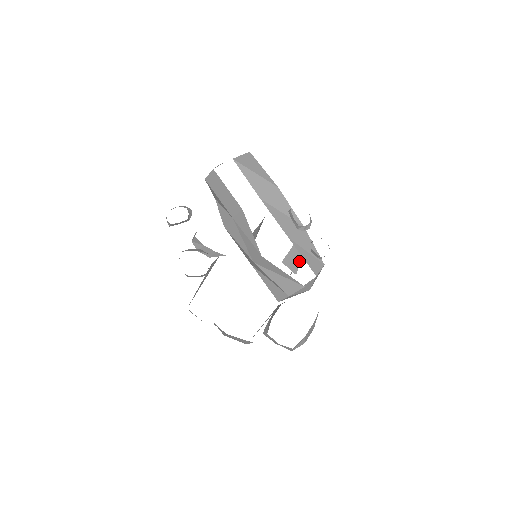
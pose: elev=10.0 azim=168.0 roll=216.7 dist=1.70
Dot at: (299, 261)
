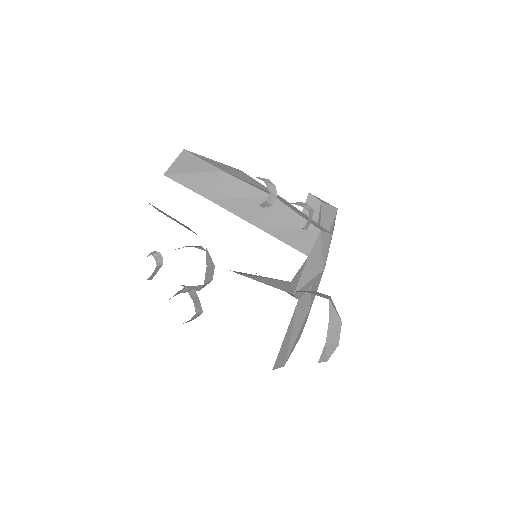
Dot at: occluded
